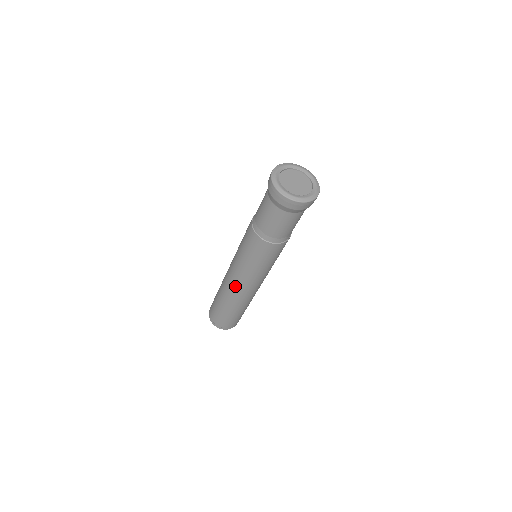
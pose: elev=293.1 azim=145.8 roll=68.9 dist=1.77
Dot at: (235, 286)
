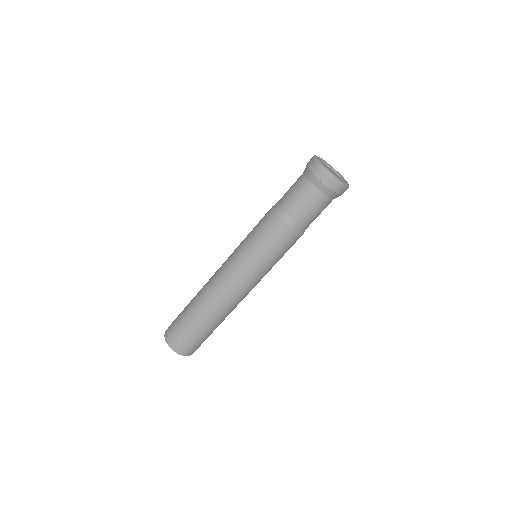
Dot at: (230, 290)
